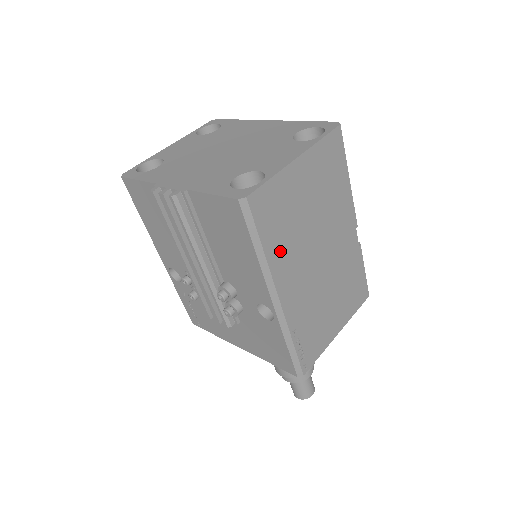
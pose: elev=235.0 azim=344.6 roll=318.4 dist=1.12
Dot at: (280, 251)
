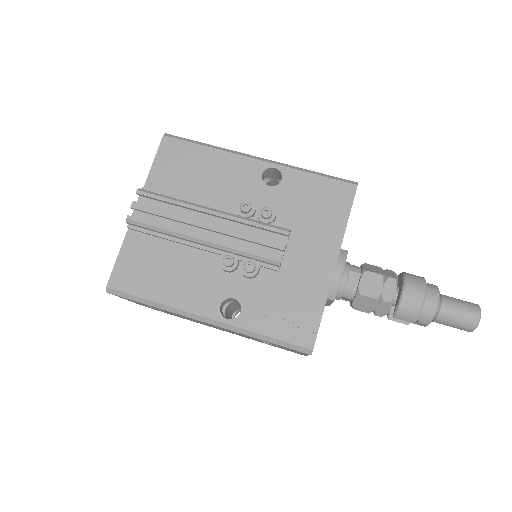
Dot at: occluded
